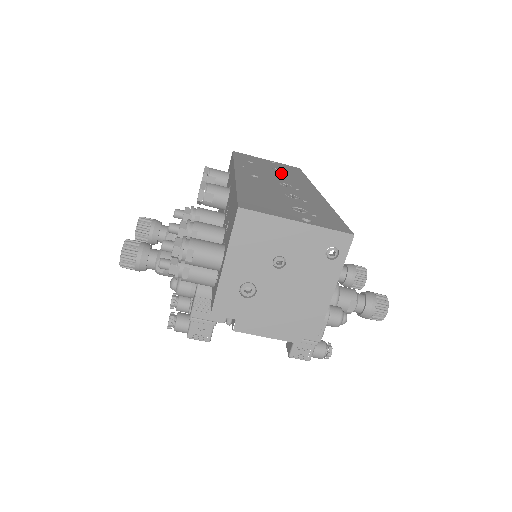
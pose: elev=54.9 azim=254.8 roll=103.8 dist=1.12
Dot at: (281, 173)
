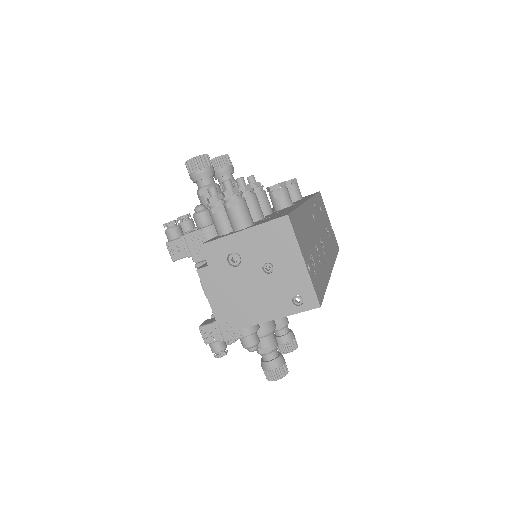
Dot at: (327, 236)
